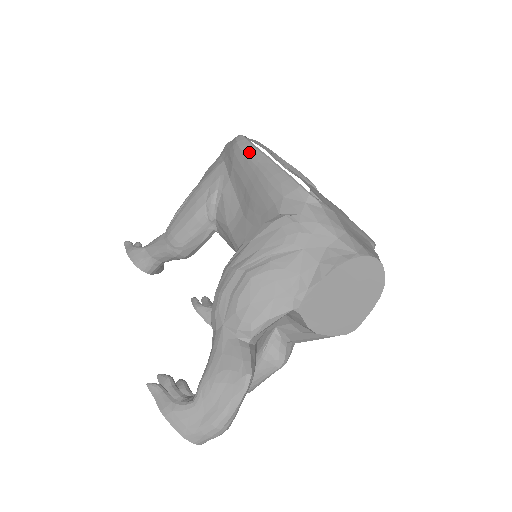
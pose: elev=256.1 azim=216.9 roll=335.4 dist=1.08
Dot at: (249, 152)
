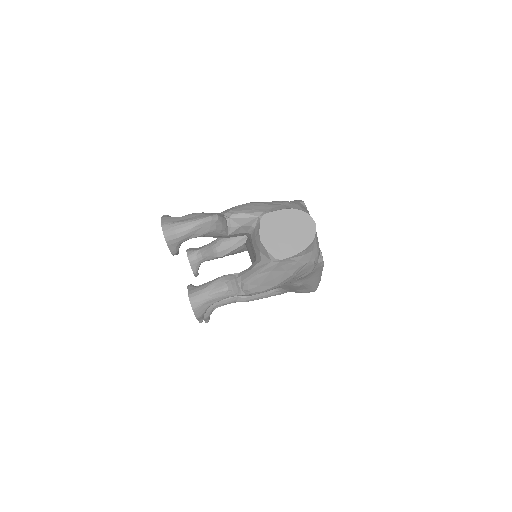
Dot at: occluded
